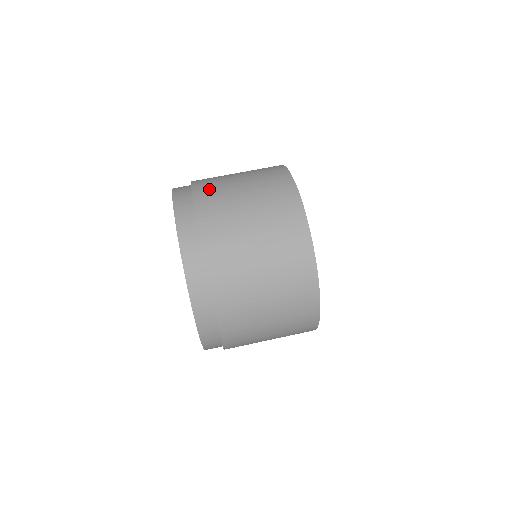
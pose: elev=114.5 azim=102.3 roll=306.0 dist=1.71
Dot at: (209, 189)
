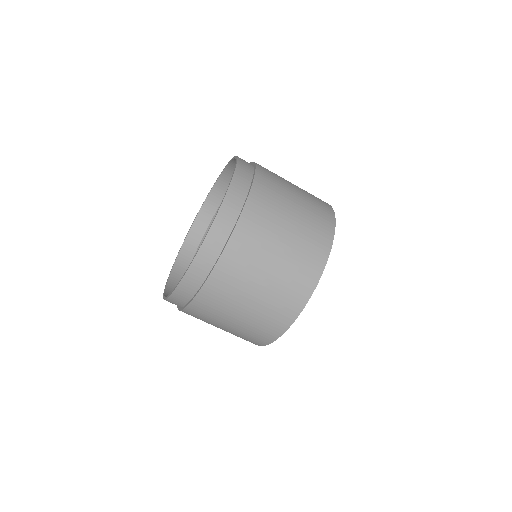
Dot at: (254, 227)
